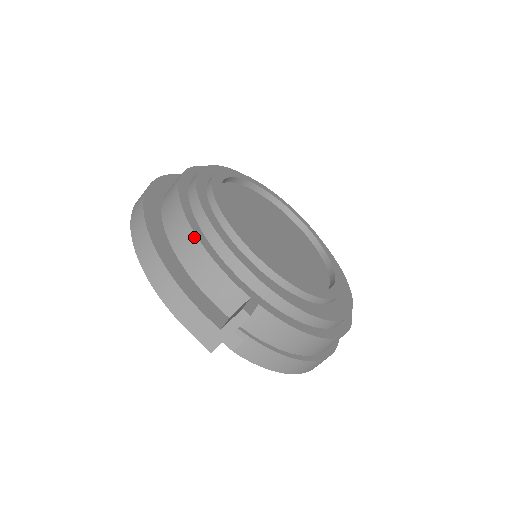
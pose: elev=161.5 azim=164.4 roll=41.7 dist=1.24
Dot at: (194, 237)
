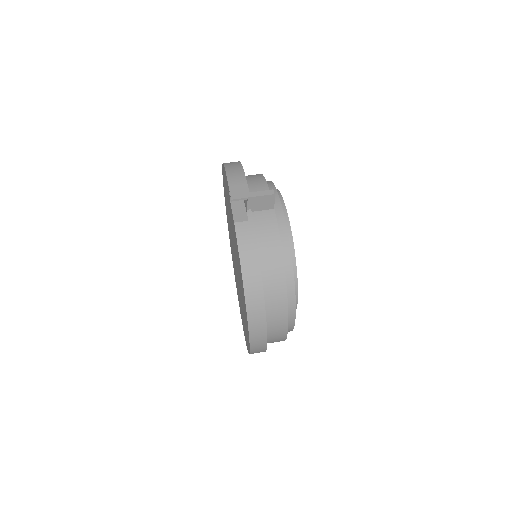
Dot at: (262, 176)
